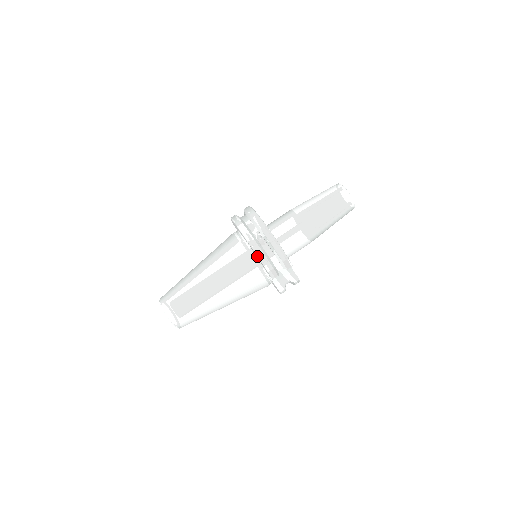
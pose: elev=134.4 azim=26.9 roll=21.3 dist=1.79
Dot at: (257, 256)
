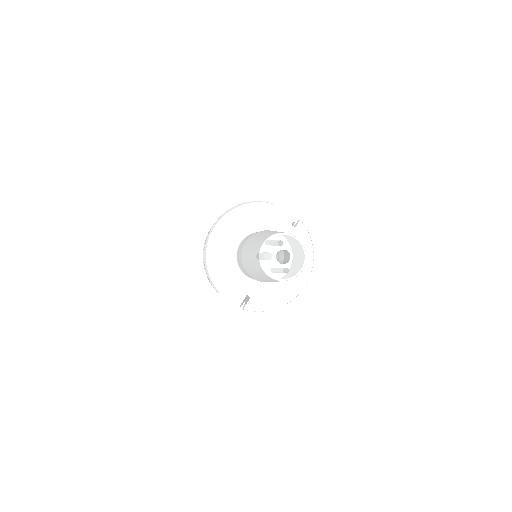
Dot at: occluded
